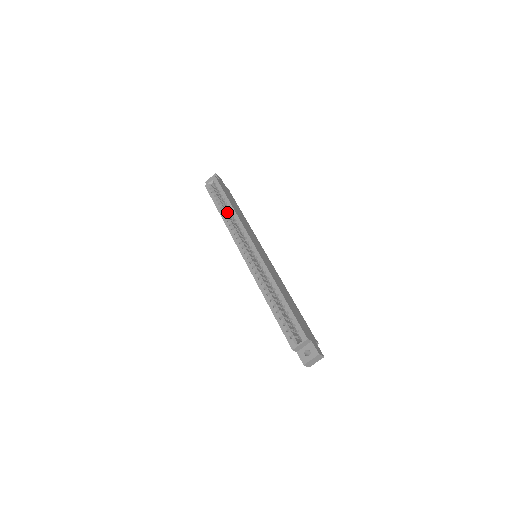
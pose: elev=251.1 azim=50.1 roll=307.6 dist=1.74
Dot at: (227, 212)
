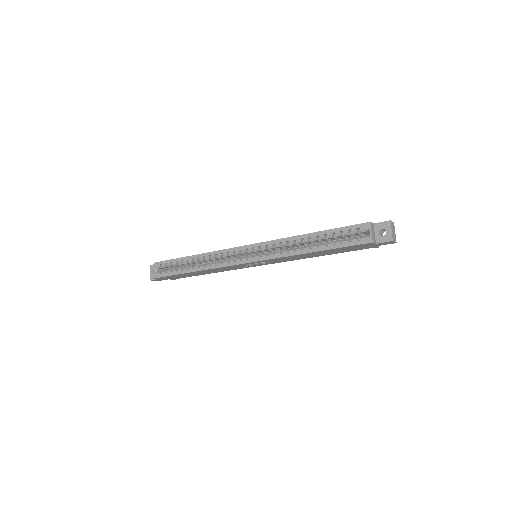
Dot at: occluded
